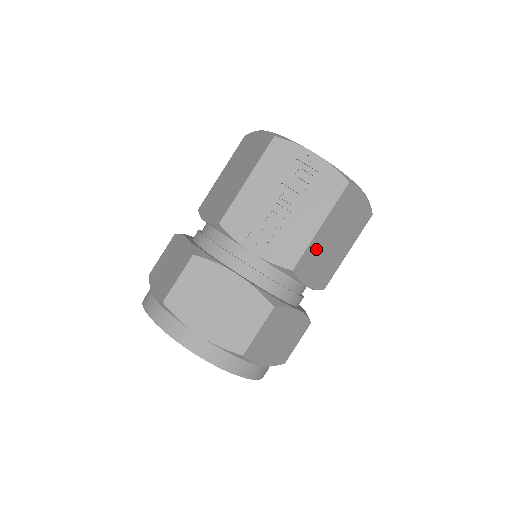
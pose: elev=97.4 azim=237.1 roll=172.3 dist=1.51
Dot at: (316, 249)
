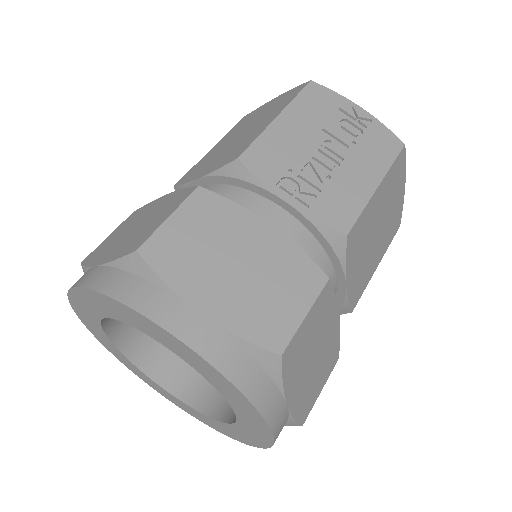
Dot at: (367, 223)
